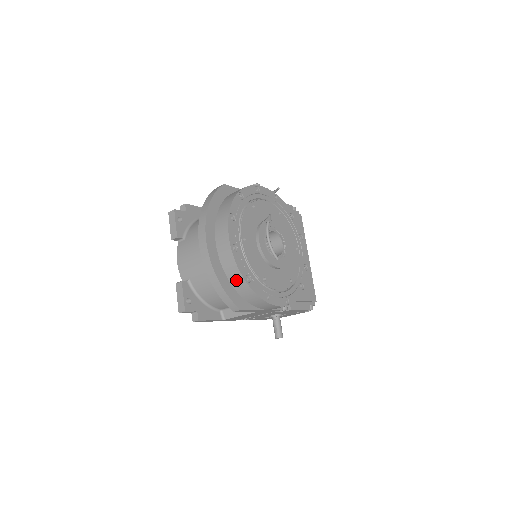
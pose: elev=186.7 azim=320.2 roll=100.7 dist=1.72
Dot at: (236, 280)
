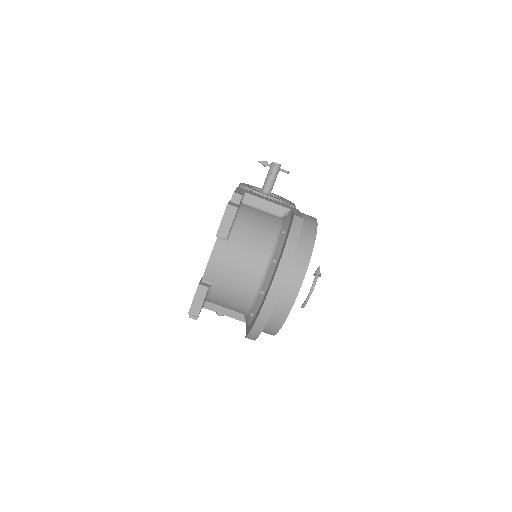
Dot at: (273, 324)
